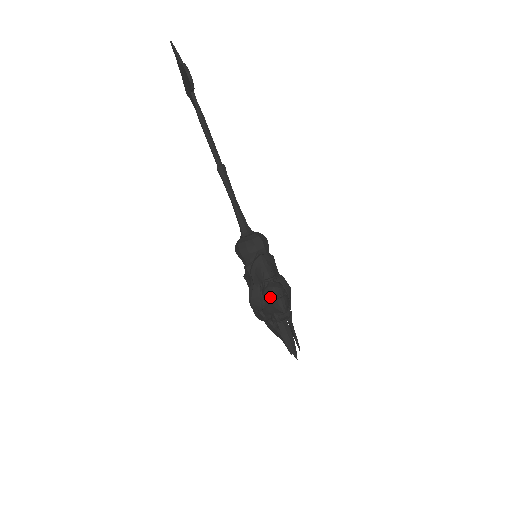
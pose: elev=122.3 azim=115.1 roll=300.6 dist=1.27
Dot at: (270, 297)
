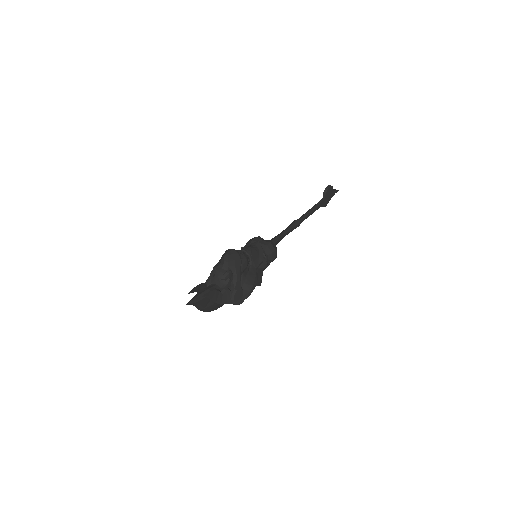
Dot at: occluded
